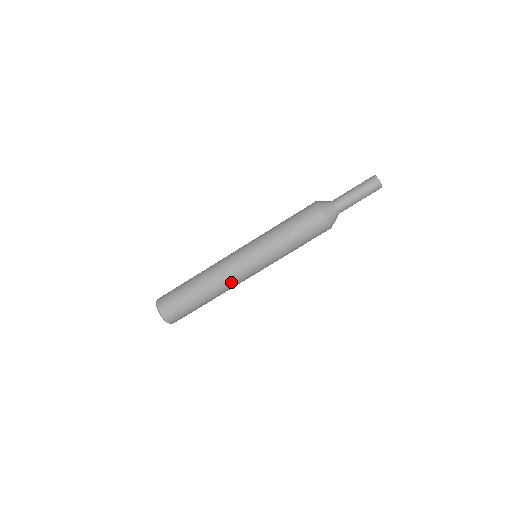
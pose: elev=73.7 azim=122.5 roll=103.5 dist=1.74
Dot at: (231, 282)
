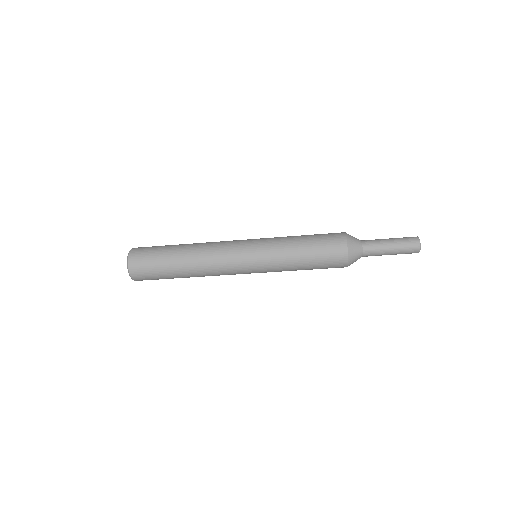
Dot at: occluded
